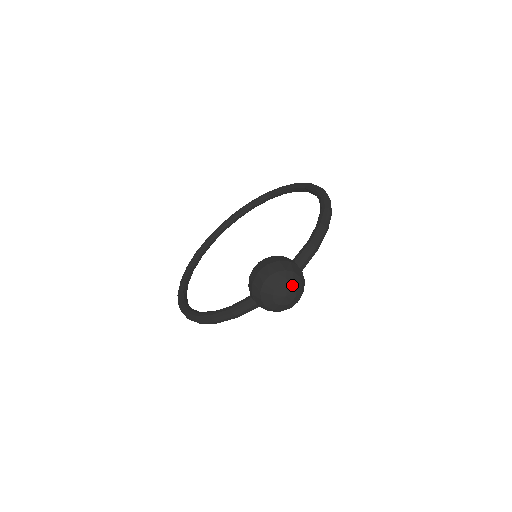
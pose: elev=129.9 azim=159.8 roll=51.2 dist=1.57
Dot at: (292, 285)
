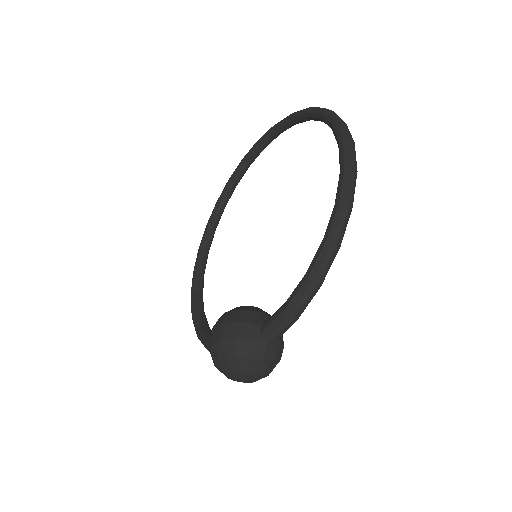
Dot at: (248, 374)
